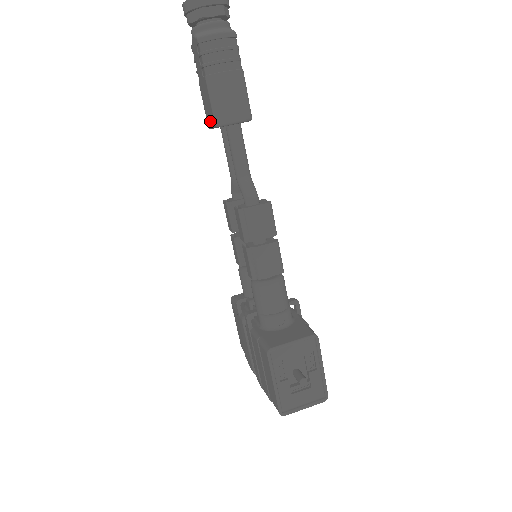
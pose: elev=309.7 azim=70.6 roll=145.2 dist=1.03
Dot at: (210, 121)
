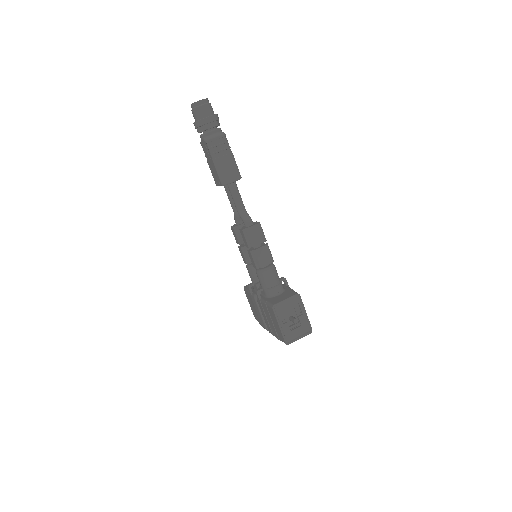
Dot at: (218, 183)
